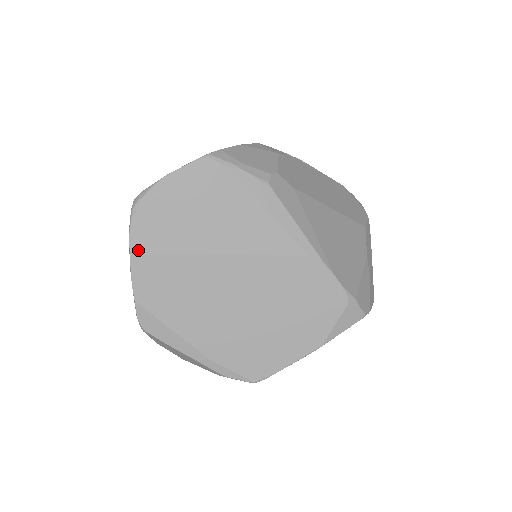
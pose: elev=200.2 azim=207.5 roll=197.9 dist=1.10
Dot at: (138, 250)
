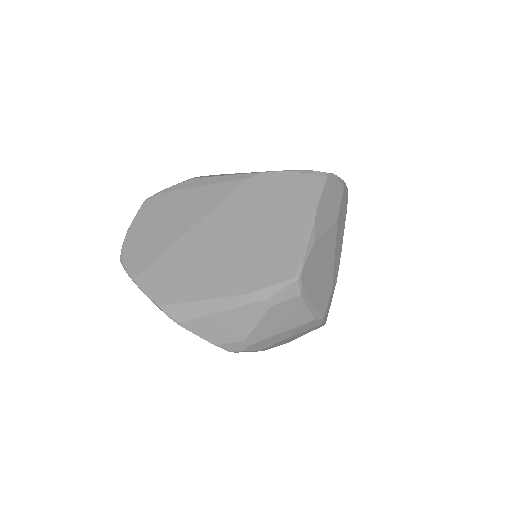
Dot at: (138, 275)
